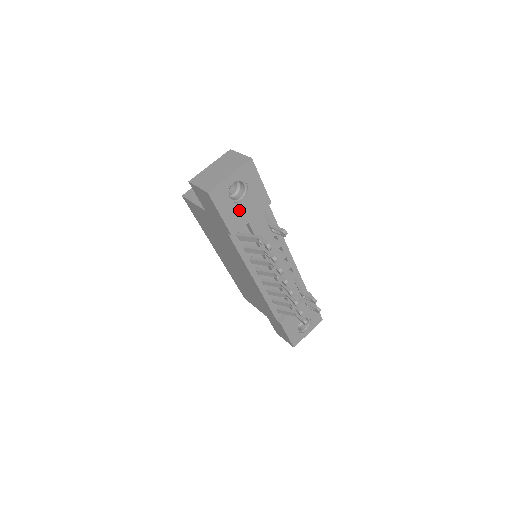
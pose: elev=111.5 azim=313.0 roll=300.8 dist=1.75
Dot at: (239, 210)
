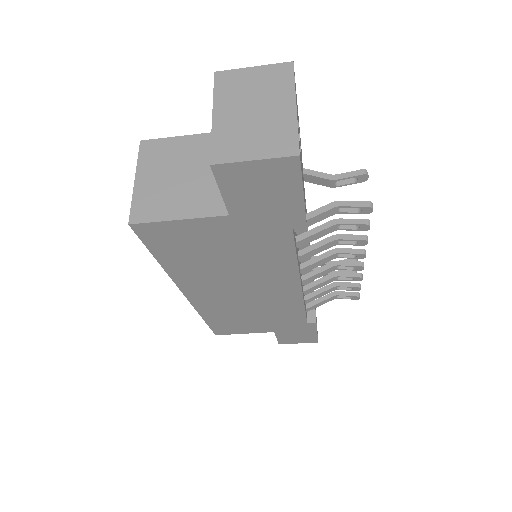
Dot at: occluded
